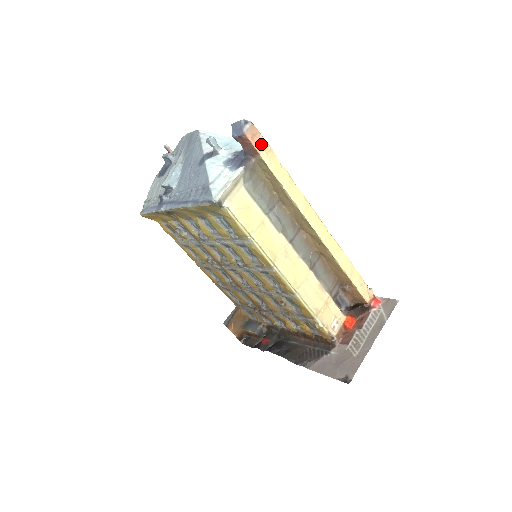
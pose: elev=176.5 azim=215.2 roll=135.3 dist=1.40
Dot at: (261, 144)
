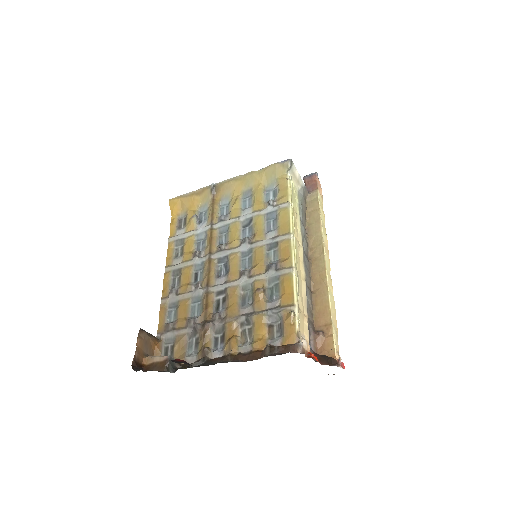
Dot at: (320, 189)
